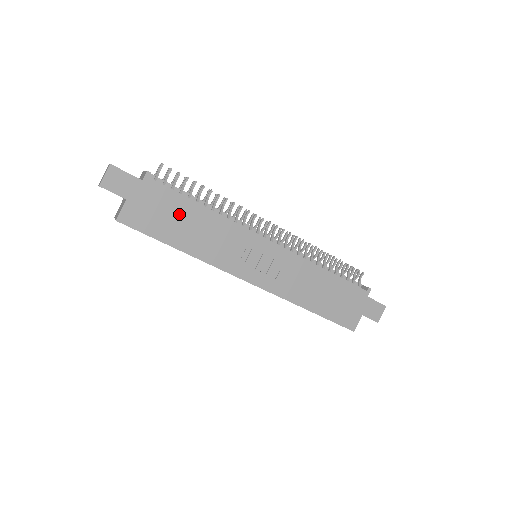
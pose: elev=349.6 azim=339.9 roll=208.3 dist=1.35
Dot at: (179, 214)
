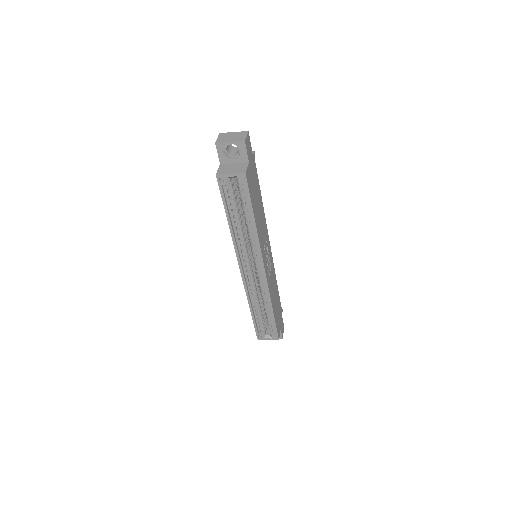
Dot at: (257, 194)
